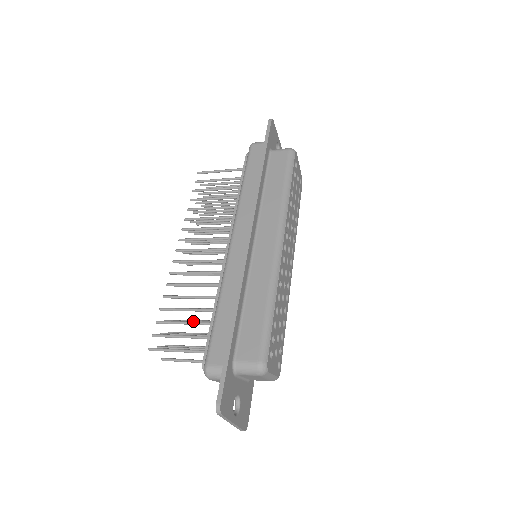
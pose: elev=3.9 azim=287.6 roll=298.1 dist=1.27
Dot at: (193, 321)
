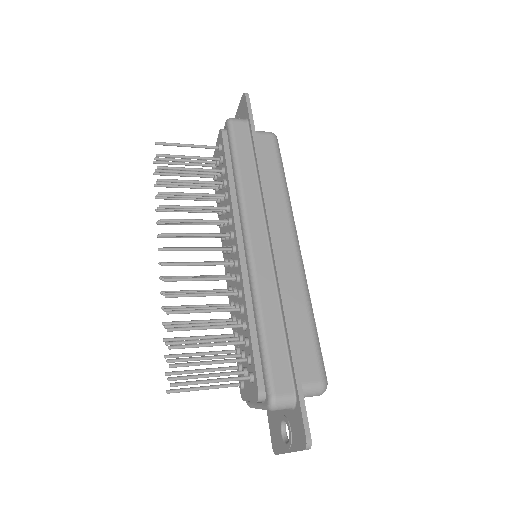
Dot at: (207, 340)
